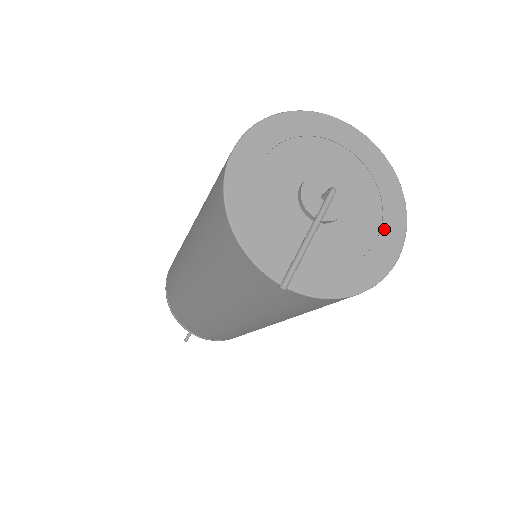
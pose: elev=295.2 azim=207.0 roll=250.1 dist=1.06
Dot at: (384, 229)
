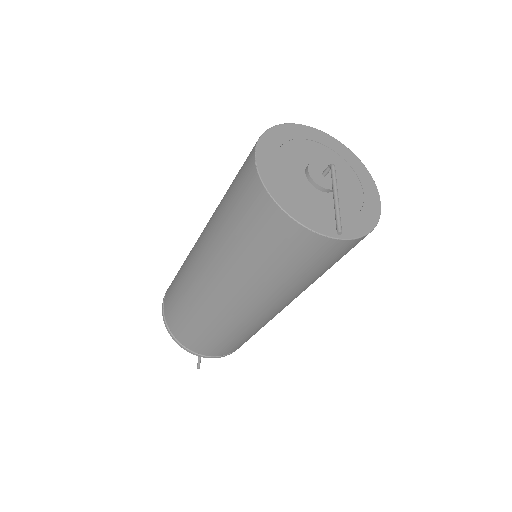
Dot at: (364, 187)
